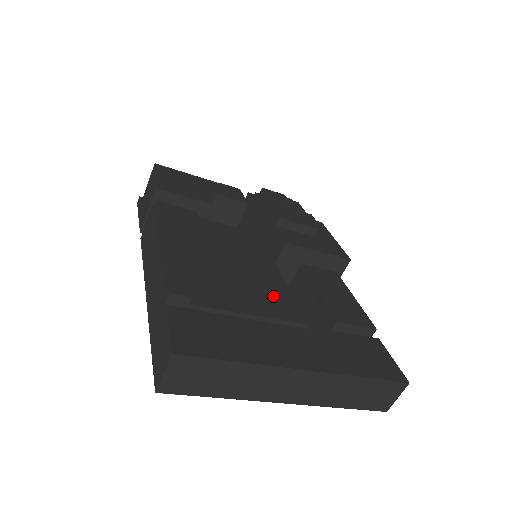
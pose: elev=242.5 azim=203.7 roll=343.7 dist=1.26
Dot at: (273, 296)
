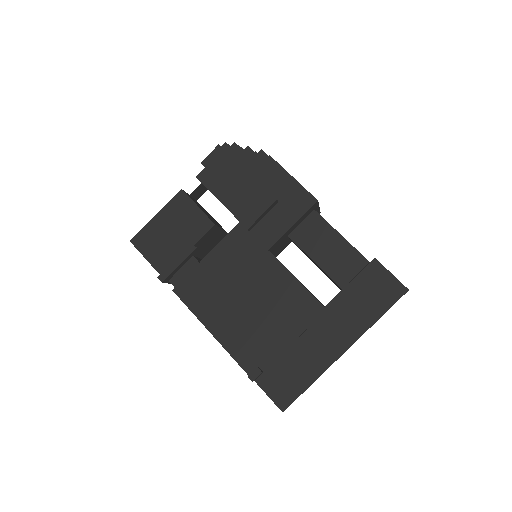
Dot at: (293, 303)
